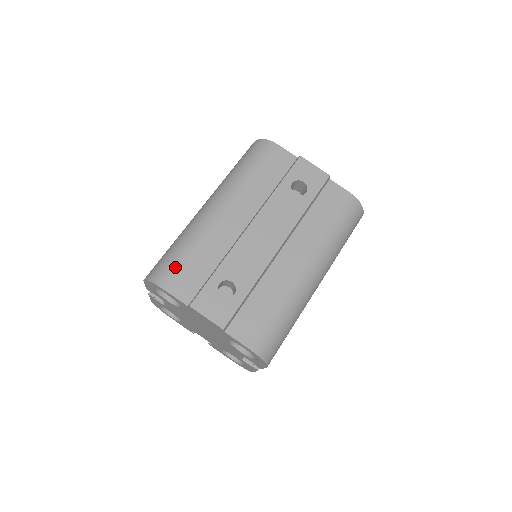
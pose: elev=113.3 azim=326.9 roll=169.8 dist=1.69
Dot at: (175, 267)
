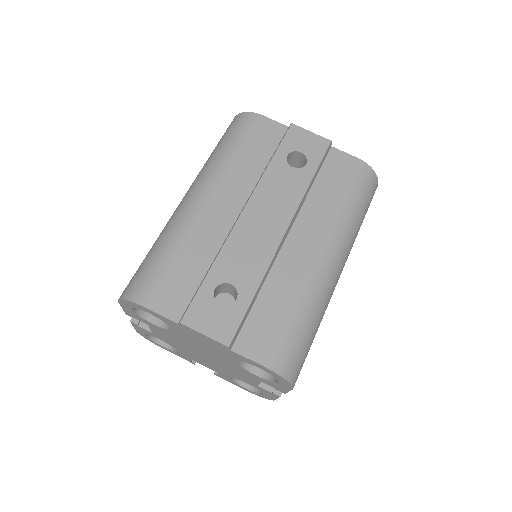
Dot at: (155, 276)
